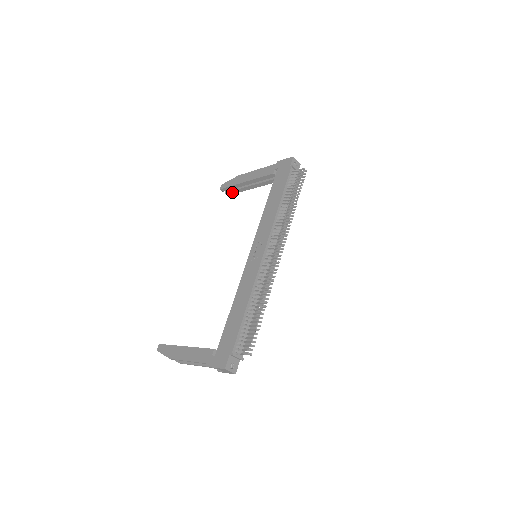
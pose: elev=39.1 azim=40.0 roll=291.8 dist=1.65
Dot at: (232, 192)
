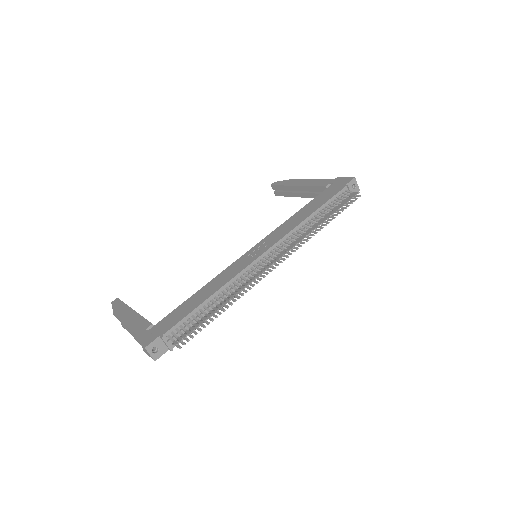
Dot at: (281, 193)
